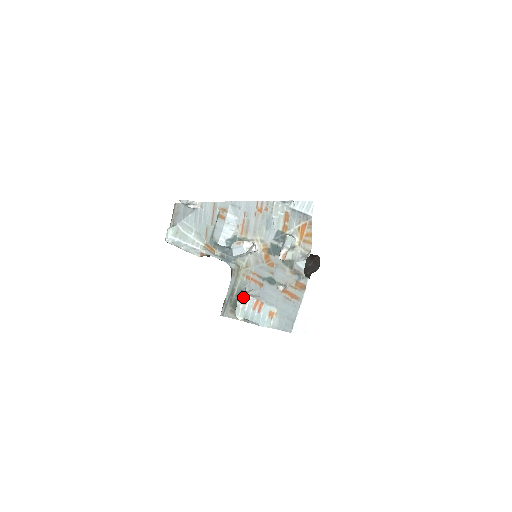
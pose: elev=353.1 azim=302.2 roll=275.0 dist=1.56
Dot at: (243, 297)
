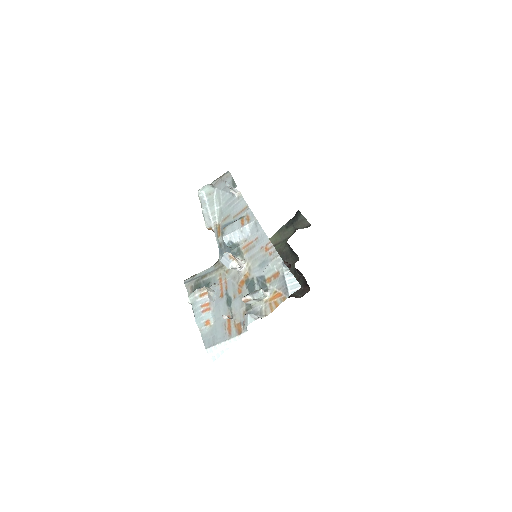
Dot at: (203, 291)
